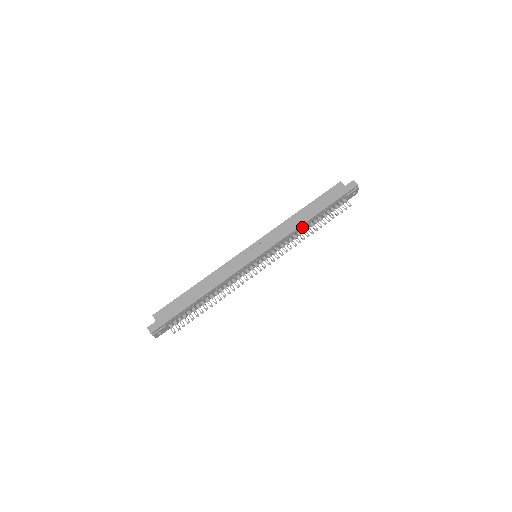
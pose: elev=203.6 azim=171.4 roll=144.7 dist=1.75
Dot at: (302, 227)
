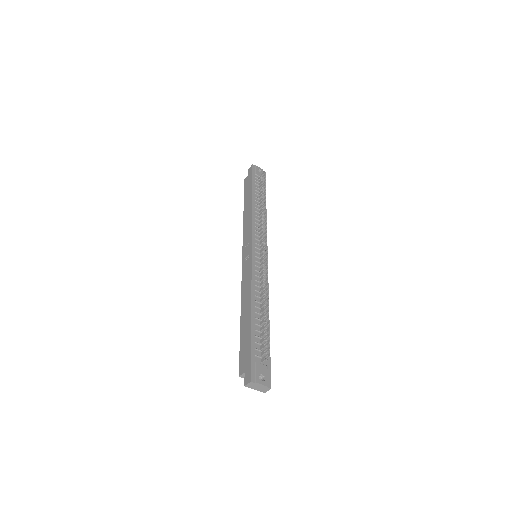
Dot at: (256, 211)
